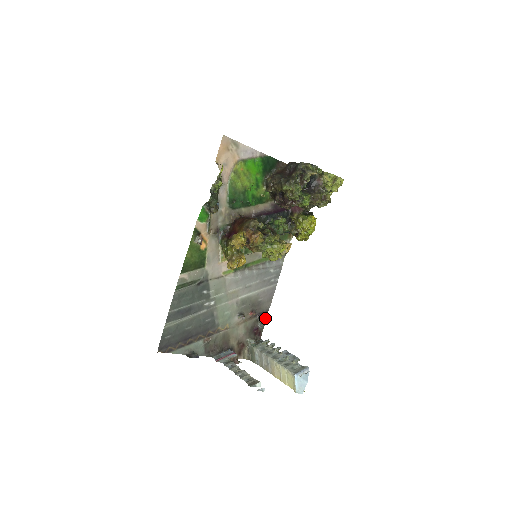
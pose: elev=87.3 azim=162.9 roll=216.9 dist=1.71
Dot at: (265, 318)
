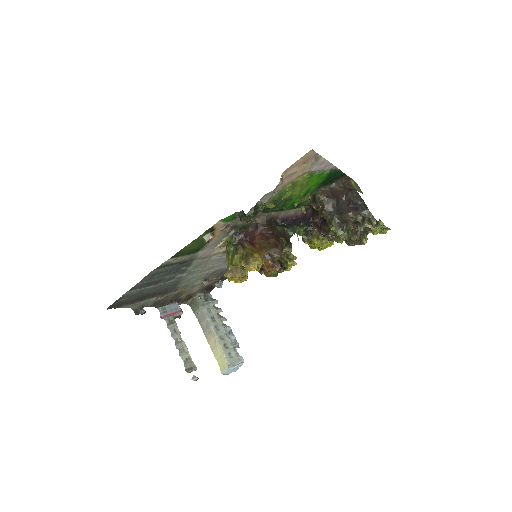
Dot at: (225, 279)
